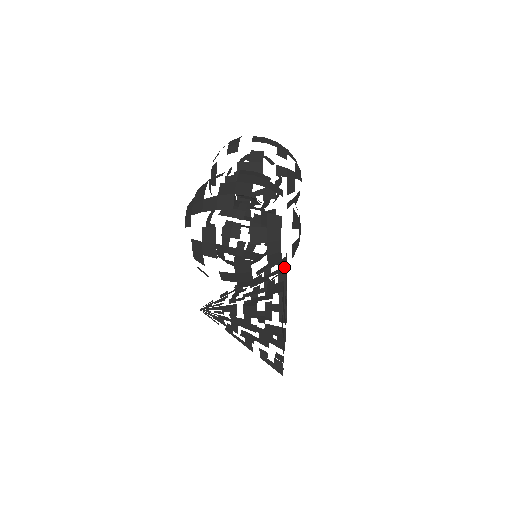
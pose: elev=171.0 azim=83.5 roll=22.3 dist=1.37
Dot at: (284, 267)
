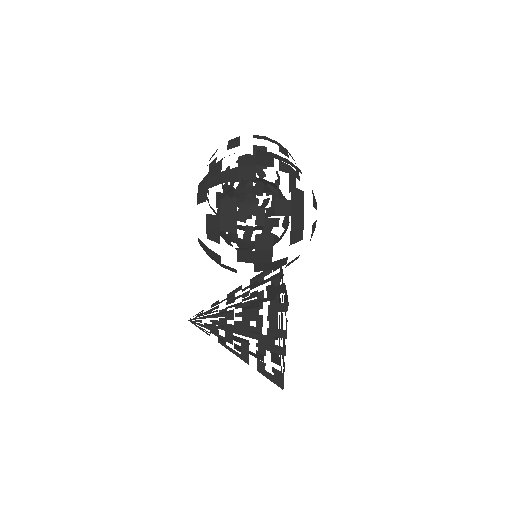
Dot at: (282, 272)
